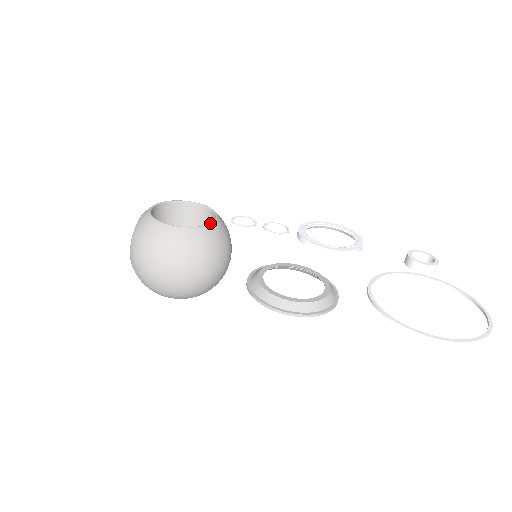
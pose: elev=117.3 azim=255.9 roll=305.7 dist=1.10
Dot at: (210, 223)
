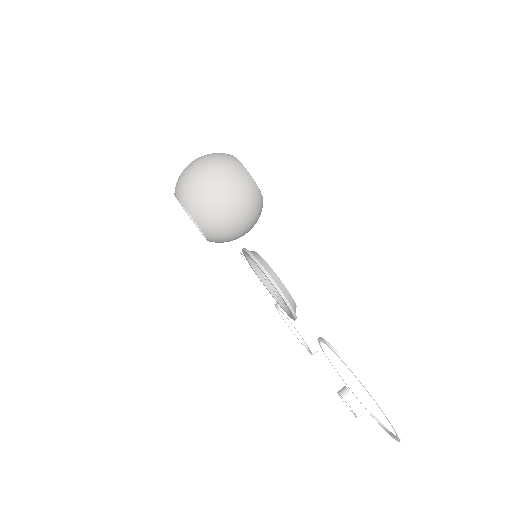
Dot at: occluded
